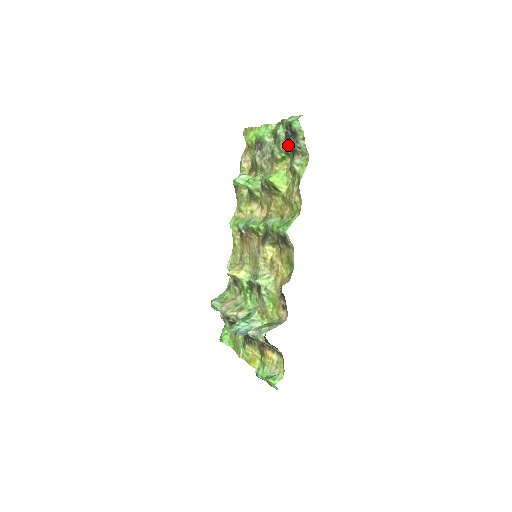
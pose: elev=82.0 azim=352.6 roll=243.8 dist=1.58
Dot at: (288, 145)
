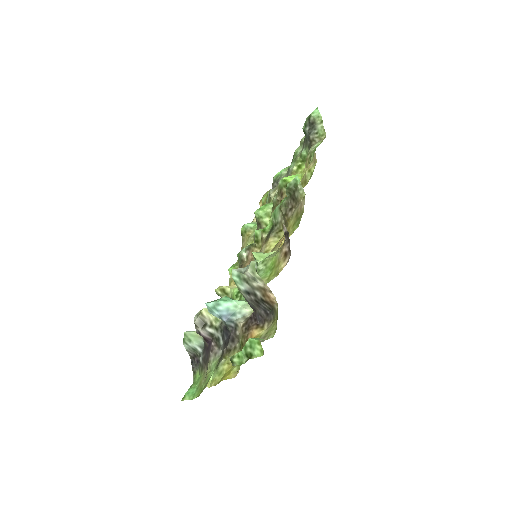
Dot at: (305, 147)
